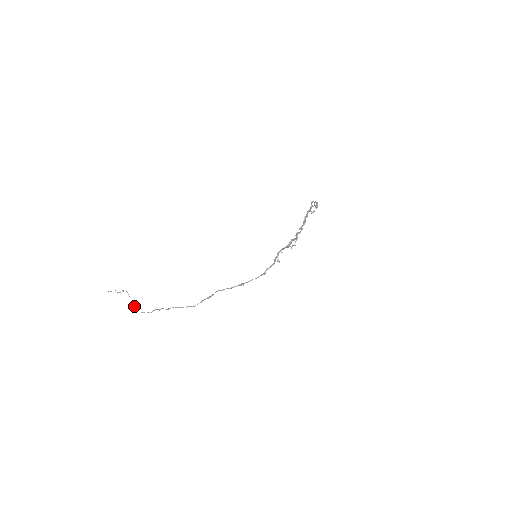
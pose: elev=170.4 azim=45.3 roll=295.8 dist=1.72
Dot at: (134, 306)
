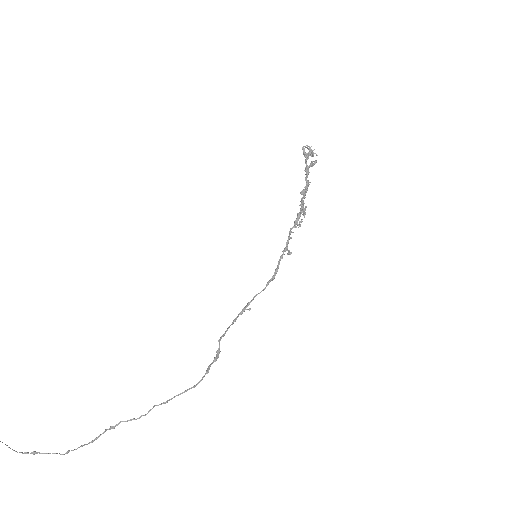
Dot at: (32, 453)
